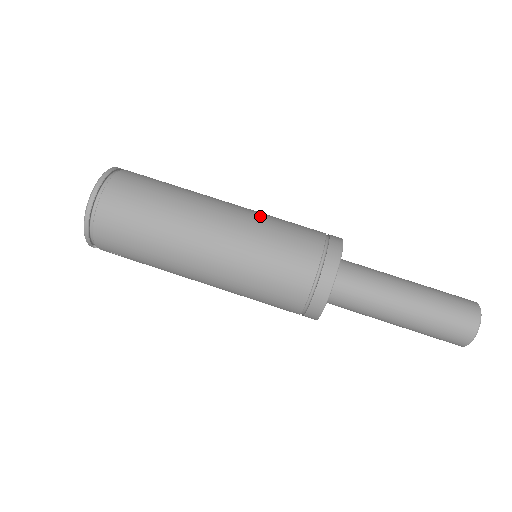
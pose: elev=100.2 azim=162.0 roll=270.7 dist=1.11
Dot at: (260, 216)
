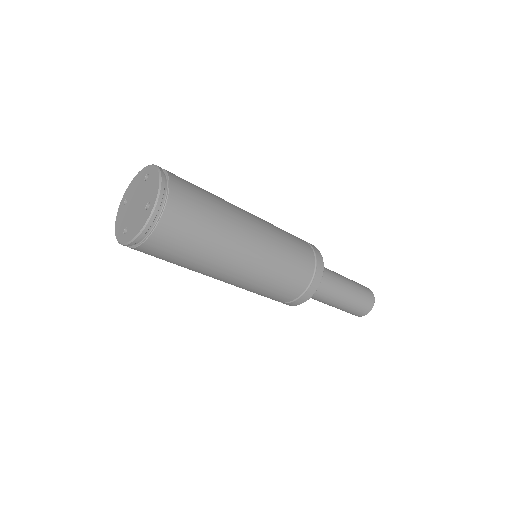
Dot at: (276, 256)
